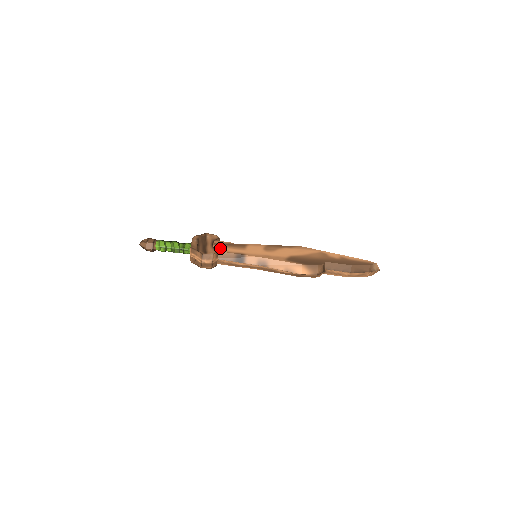
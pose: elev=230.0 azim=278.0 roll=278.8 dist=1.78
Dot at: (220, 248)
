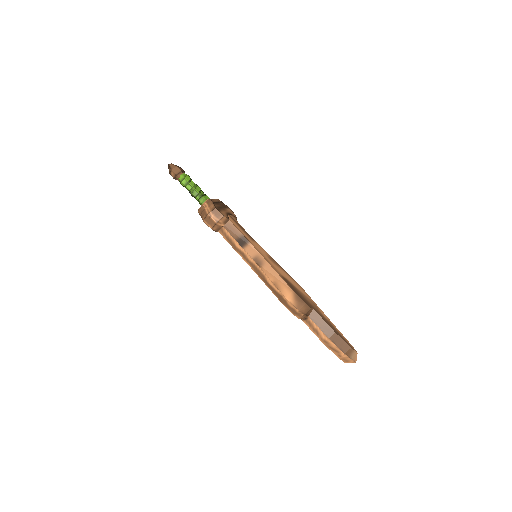
Dot at: (233, 221)
